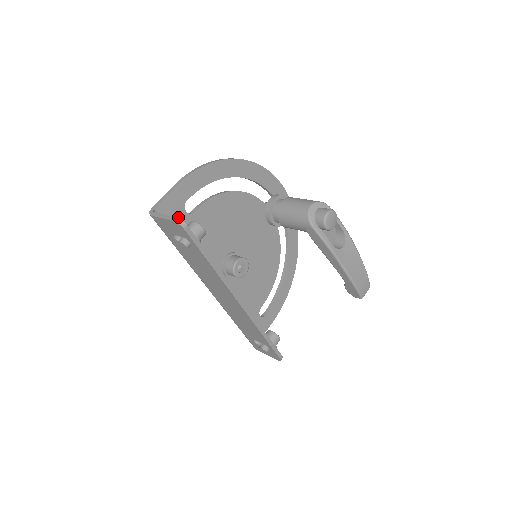
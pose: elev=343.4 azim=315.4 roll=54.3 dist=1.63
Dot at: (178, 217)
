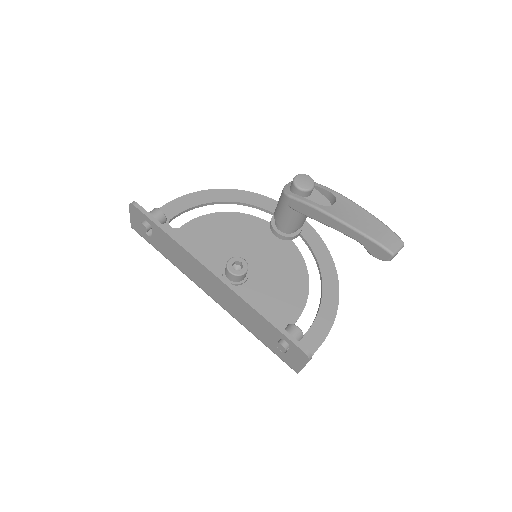
Dot at: occluded
